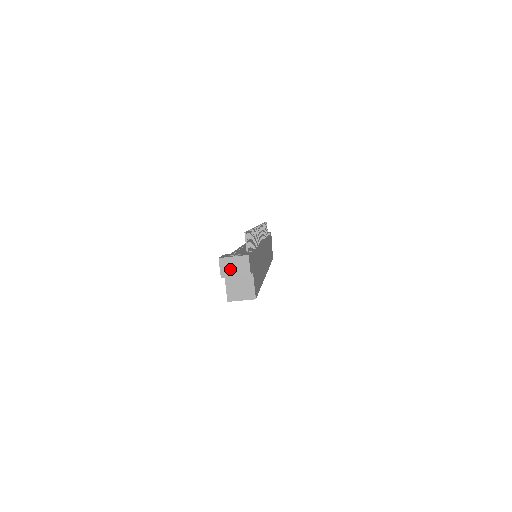
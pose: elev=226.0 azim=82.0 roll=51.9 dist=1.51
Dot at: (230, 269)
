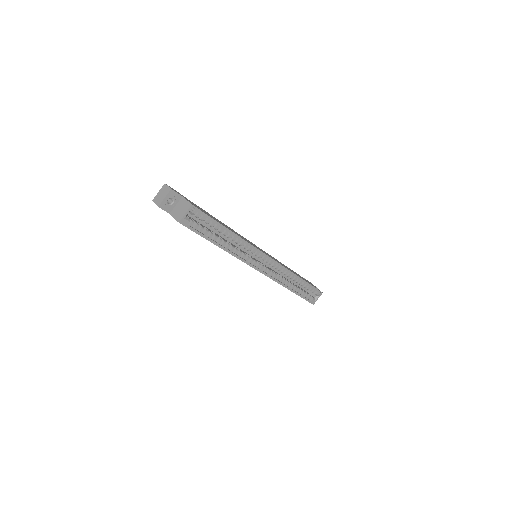
Dot at: (160, 198)
